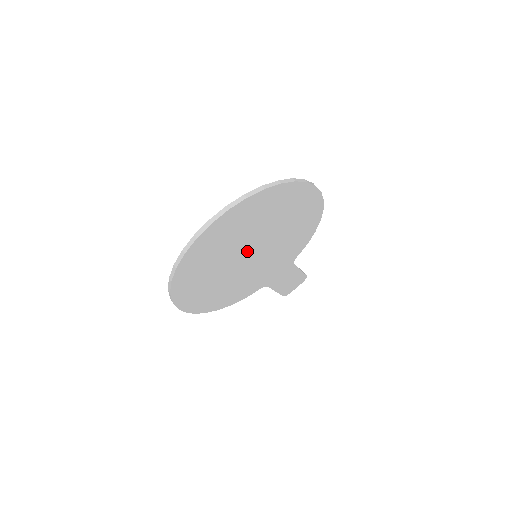
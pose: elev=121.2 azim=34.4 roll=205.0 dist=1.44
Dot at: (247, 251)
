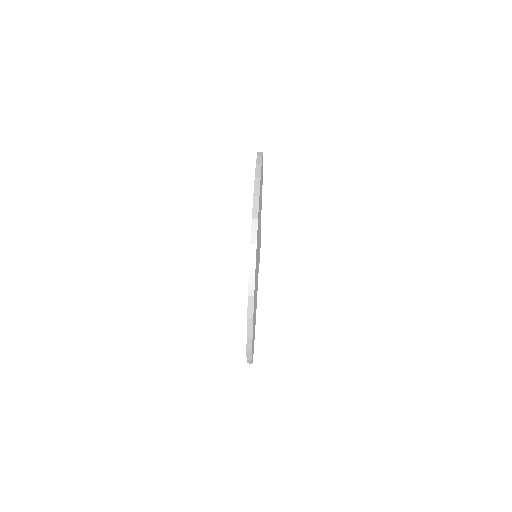
Dot at: occluded
